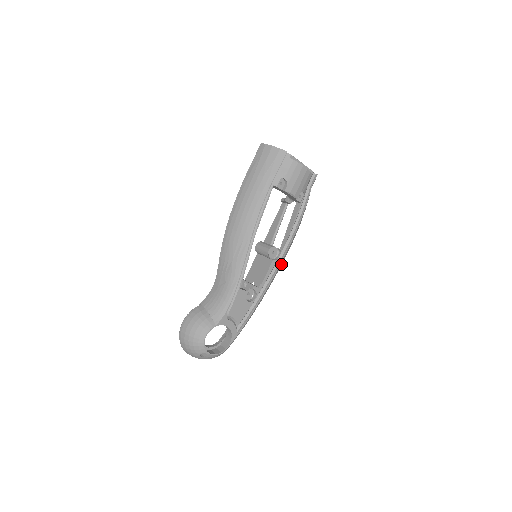
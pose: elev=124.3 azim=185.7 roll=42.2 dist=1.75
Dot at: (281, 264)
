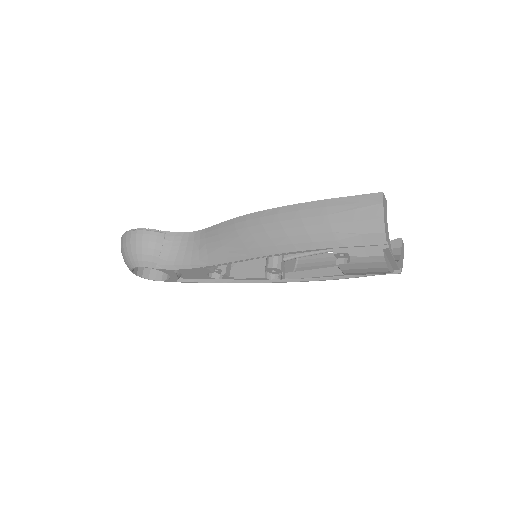
Dot at: occluded
